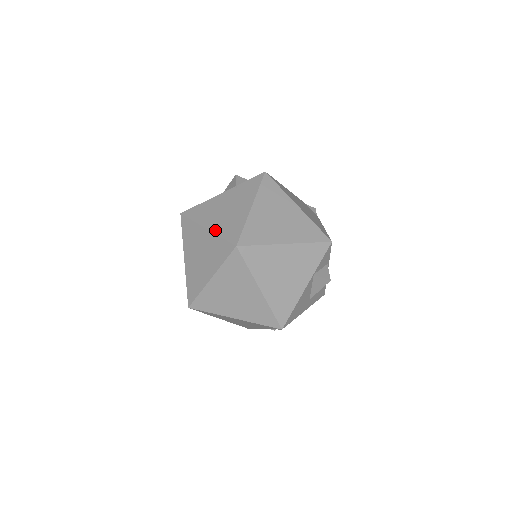
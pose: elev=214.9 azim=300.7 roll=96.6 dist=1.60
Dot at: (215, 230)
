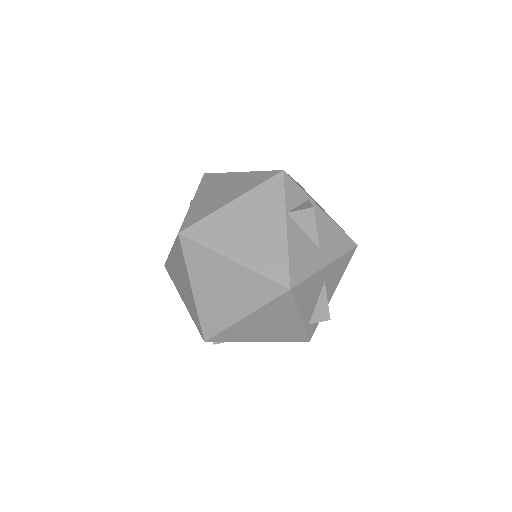
Dot at: occluded
